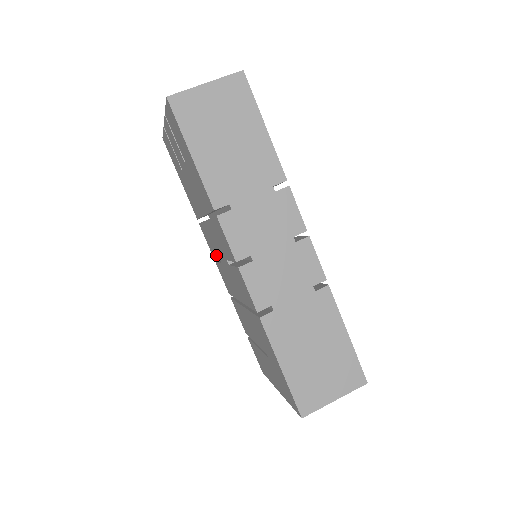
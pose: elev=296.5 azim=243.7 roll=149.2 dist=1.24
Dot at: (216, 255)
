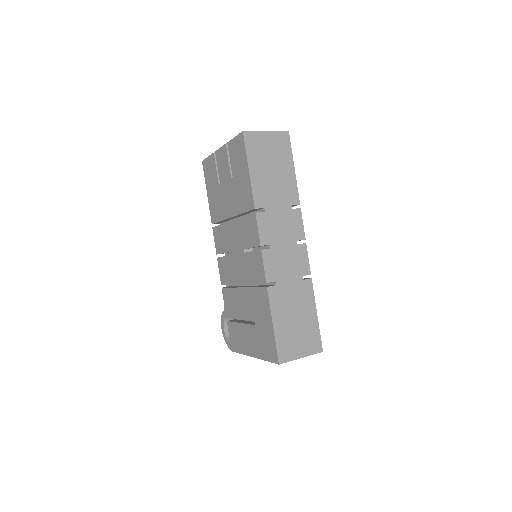
Dot at: (225, 250)
